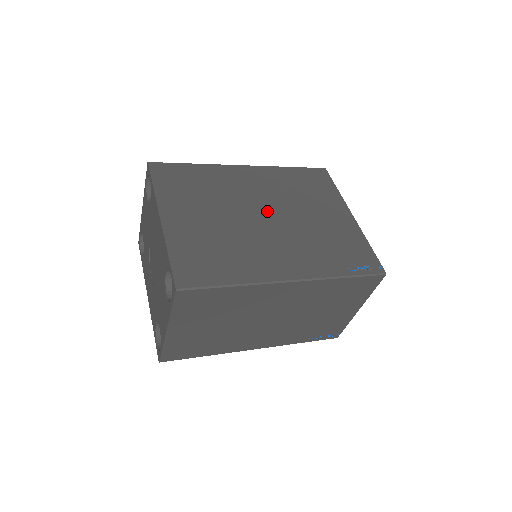
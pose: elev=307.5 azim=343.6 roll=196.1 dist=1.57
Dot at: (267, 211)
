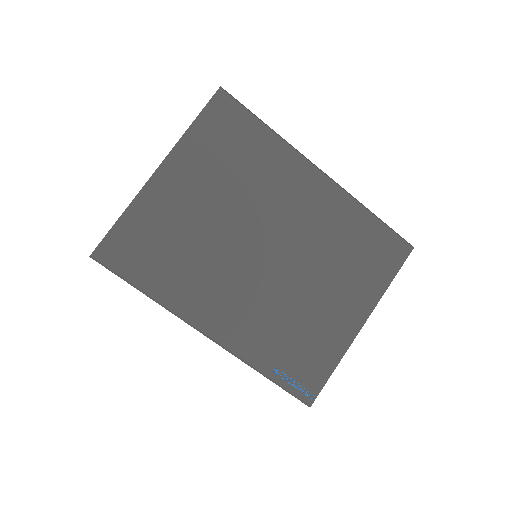
Dot at: (277, 247)
